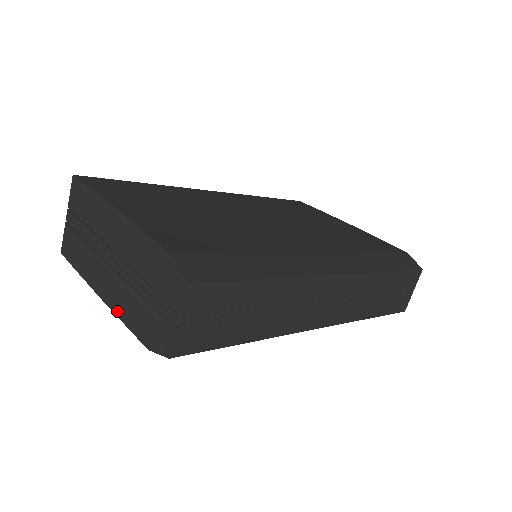
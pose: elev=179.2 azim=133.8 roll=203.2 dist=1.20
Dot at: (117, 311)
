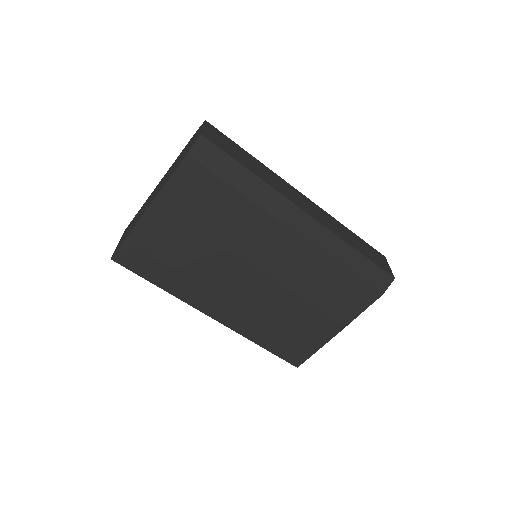
Dot at: (163, 186)
